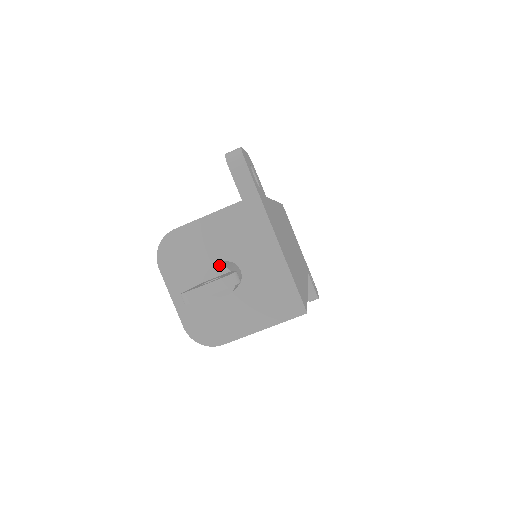
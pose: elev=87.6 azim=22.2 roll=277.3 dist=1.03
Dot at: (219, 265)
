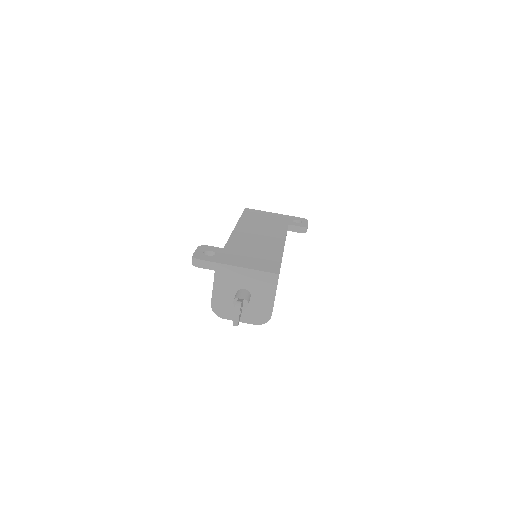
Dot at: (234, 300)
